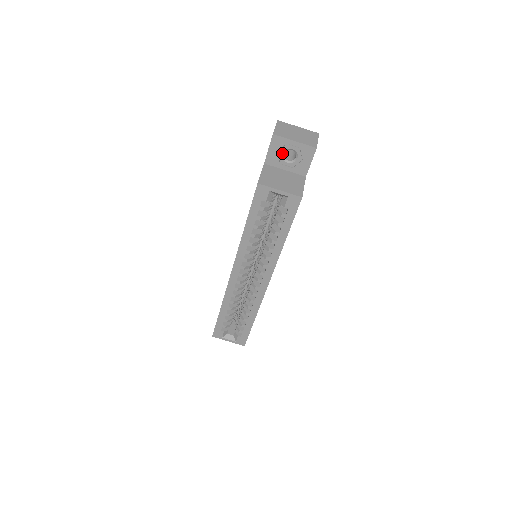
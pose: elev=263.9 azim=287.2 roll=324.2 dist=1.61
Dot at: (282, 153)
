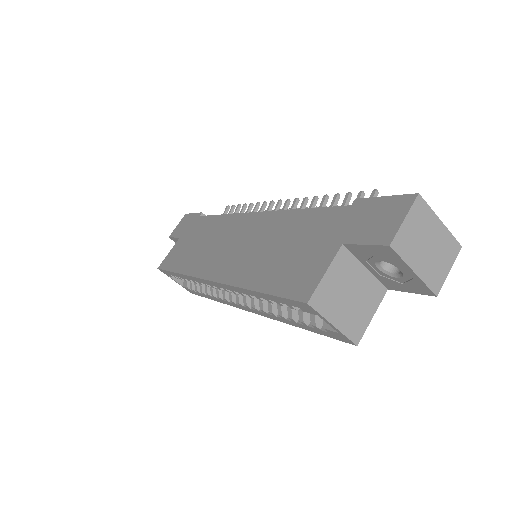
Dot at: (381, 260)
